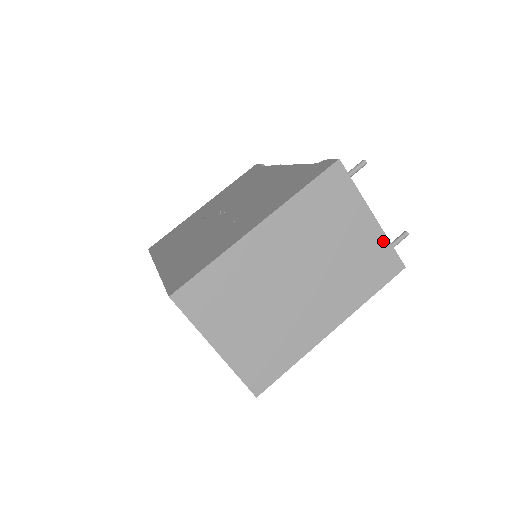
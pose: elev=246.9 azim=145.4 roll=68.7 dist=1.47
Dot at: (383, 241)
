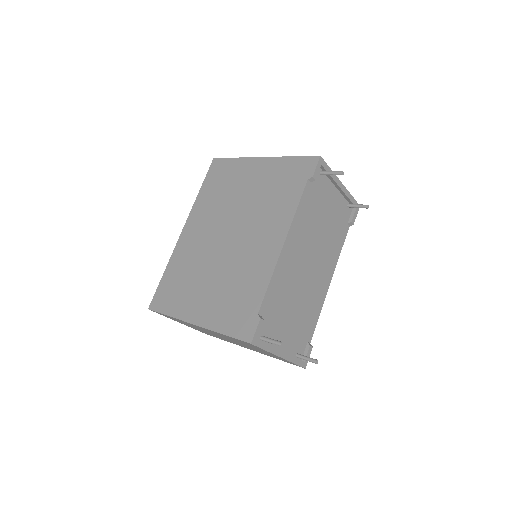
Dot at: (288, 361)
